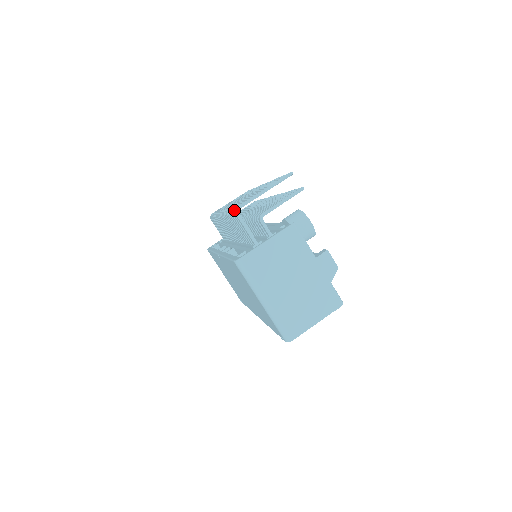
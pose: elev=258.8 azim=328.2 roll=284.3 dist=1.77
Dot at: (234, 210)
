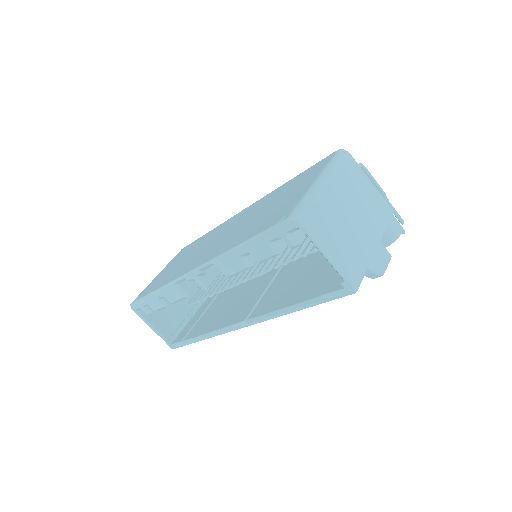
Dot at: occluded
